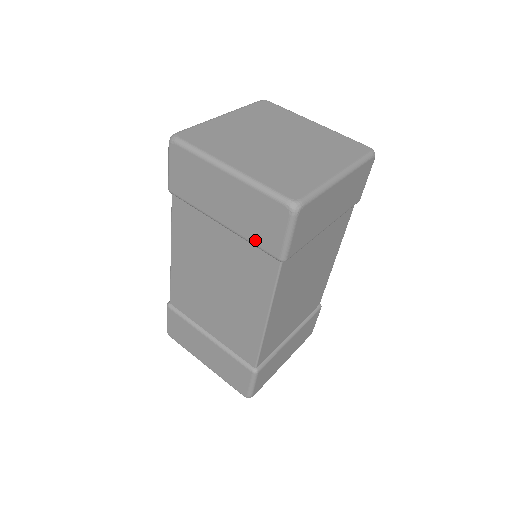
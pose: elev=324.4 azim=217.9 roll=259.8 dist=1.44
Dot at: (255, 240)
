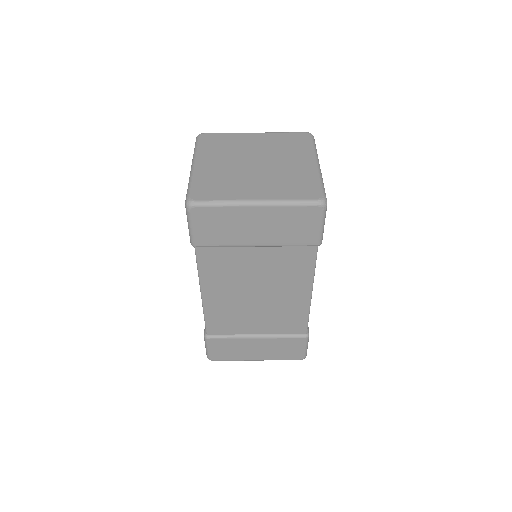
Dot at: occluded
